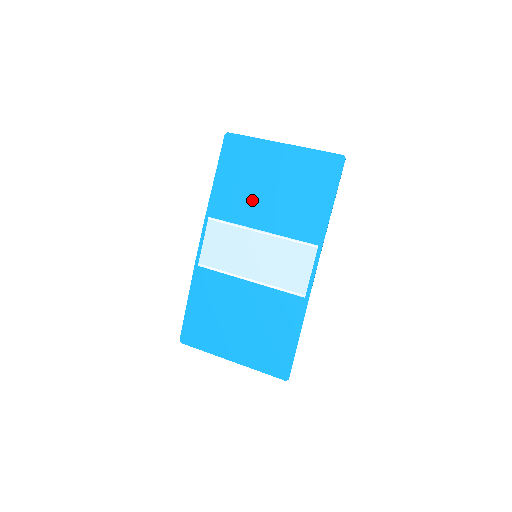
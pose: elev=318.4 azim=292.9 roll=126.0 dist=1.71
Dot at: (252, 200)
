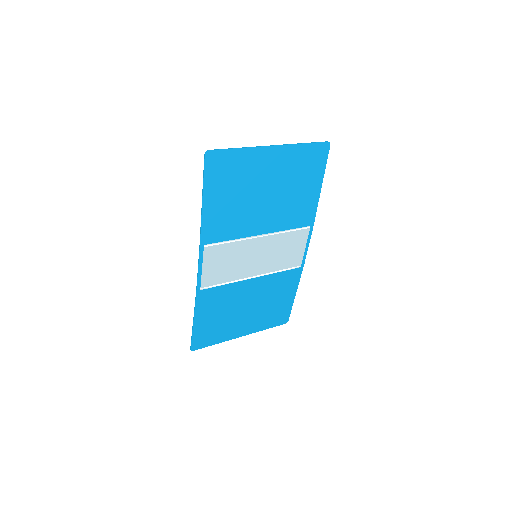
Dot at: (248, 212)
